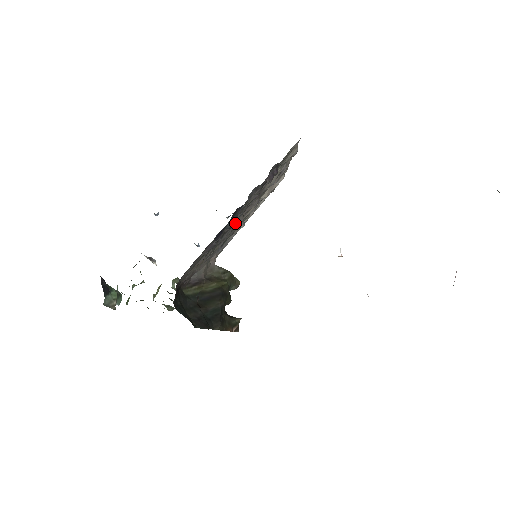
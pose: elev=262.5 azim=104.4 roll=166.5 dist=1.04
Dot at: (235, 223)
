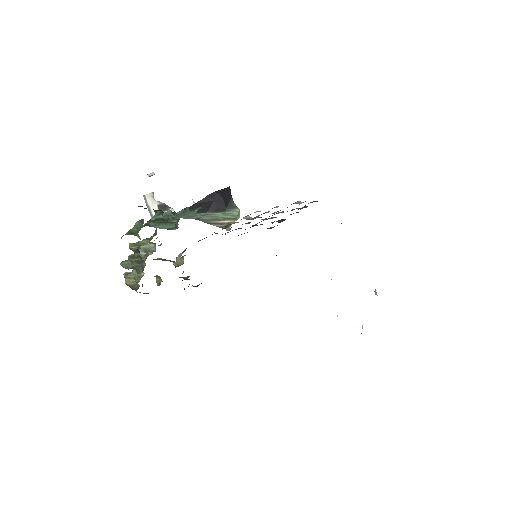
Dot at: occluded
